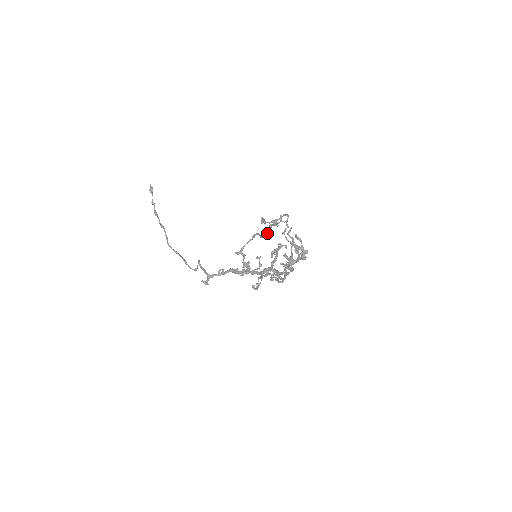
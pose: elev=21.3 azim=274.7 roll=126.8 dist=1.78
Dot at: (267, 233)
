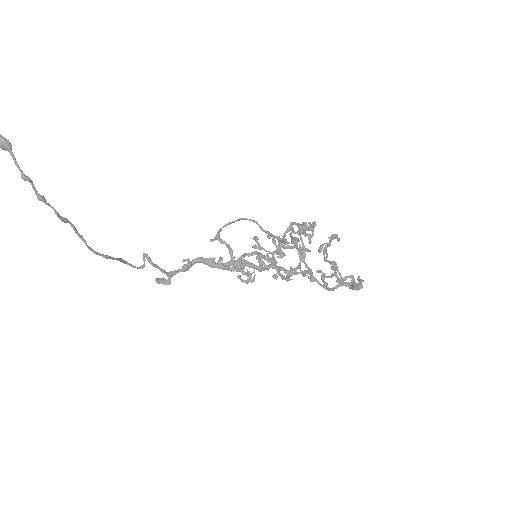
Dot at: (286, 239)
